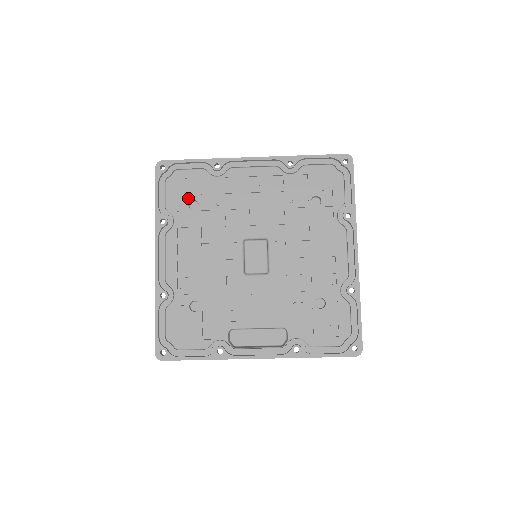
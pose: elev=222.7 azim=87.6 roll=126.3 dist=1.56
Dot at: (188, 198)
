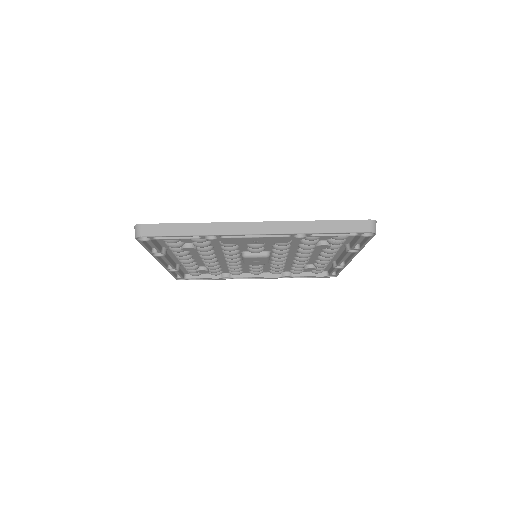
Dot at: occluded
